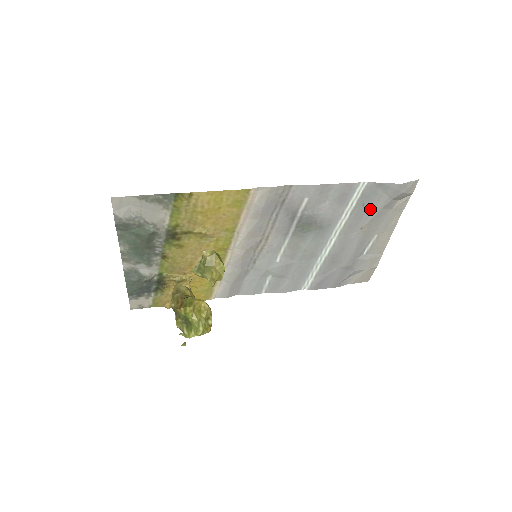
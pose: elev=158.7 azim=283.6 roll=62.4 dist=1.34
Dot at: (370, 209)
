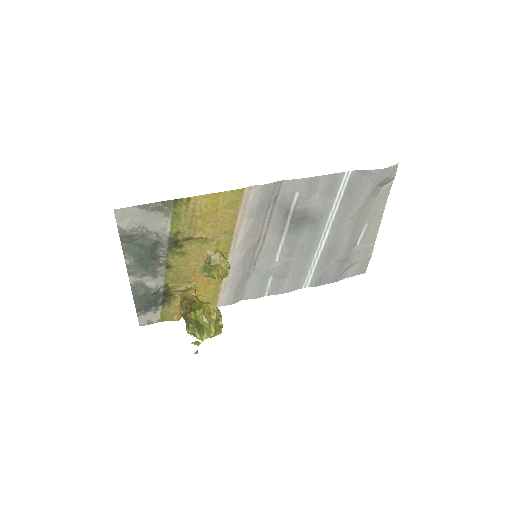
Dot at: (357, 198)
